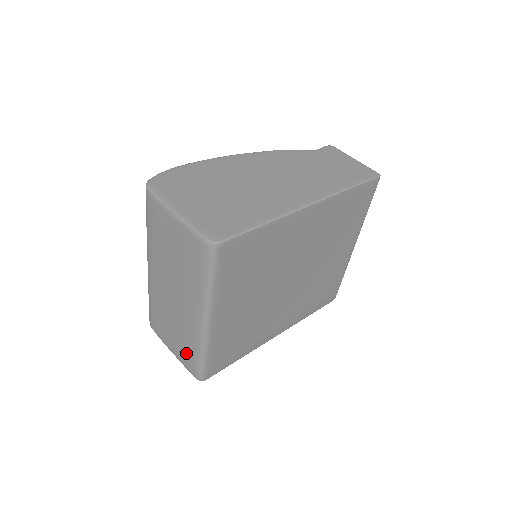
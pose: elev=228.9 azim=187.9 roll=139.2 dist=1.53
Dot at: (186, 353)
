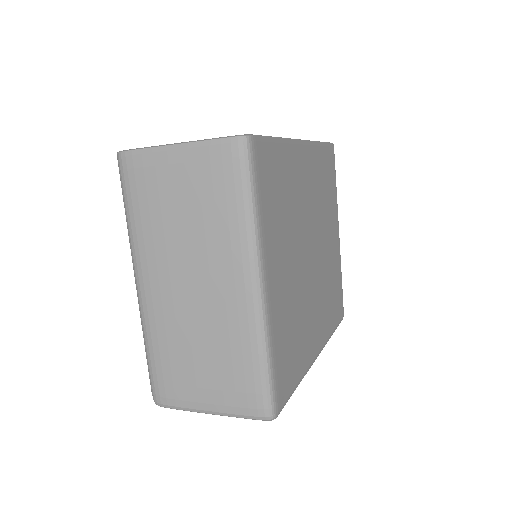
Dot at: (237, 379)
